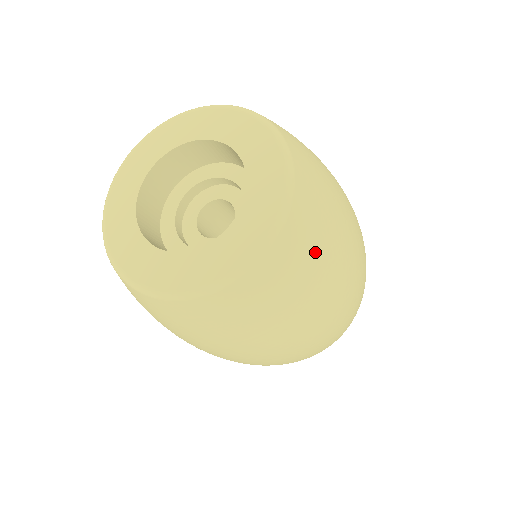
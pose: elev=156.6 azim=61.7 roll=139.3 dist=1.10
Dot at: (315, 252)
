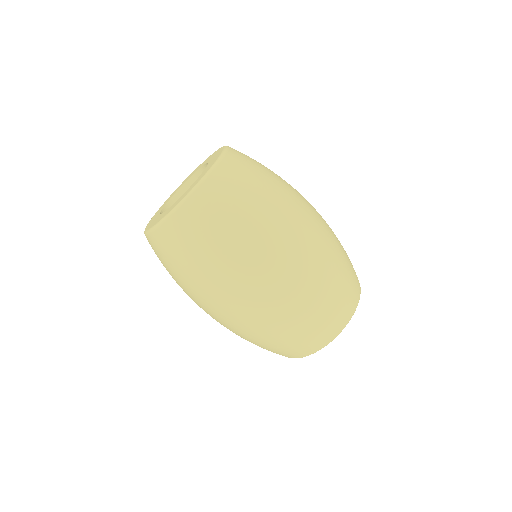
Dot at: (235, 199)
